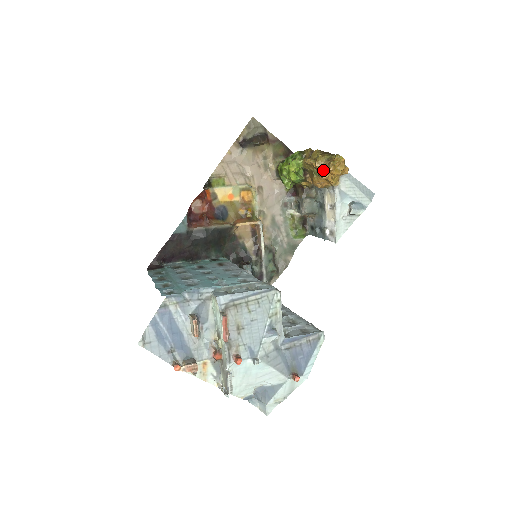
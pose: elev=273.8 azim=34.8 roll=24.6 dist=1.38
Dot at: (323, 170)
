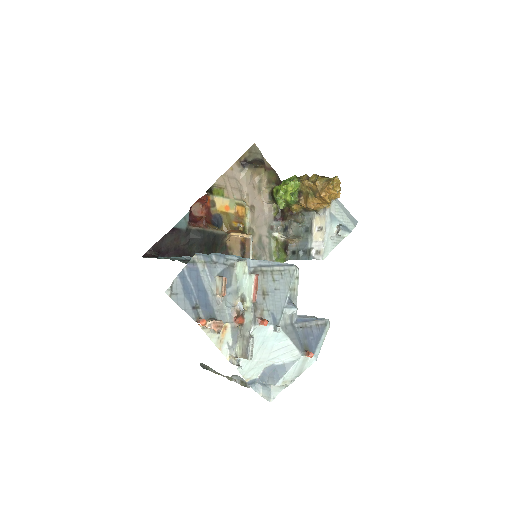
Dot at: (322, 189)
